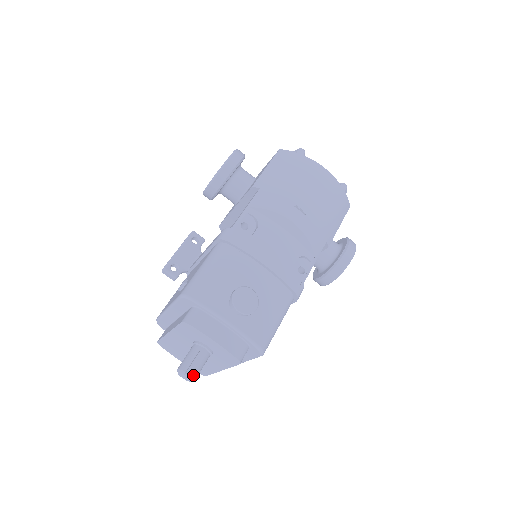
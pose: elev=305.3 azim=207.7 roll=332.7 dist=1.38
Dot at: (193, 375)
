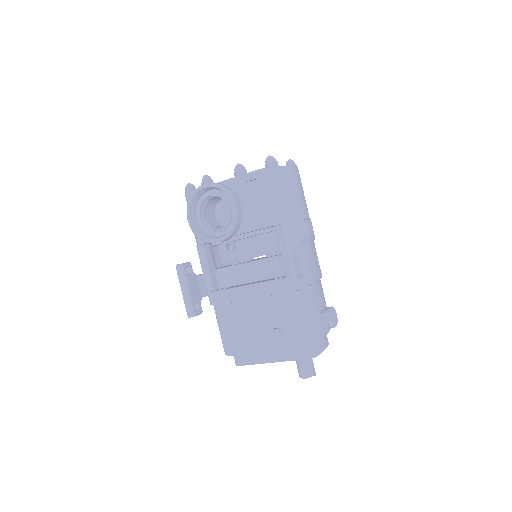
Dot at: occluded
